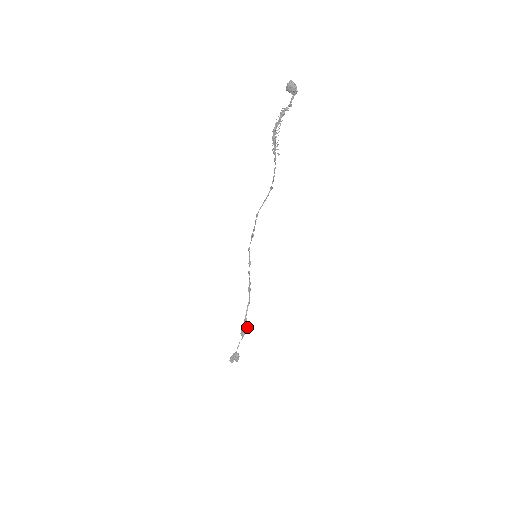
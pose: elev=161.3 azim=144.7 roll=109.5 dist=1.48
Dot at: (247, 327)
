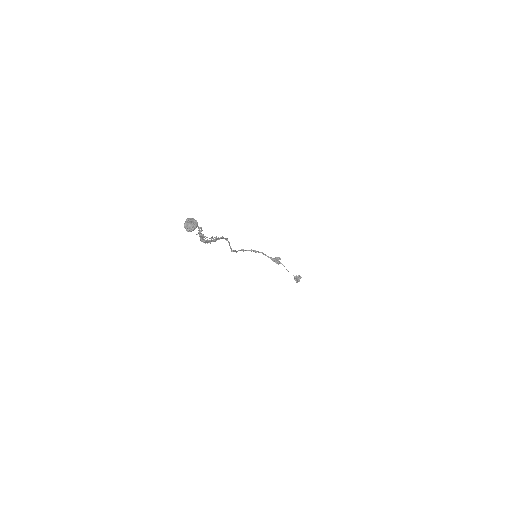
Dot at: (278, 259)
